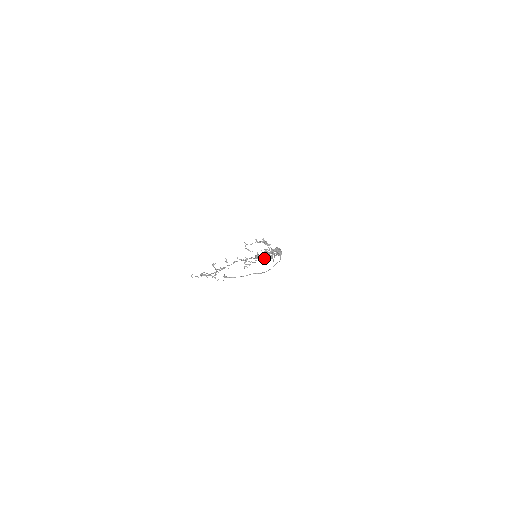
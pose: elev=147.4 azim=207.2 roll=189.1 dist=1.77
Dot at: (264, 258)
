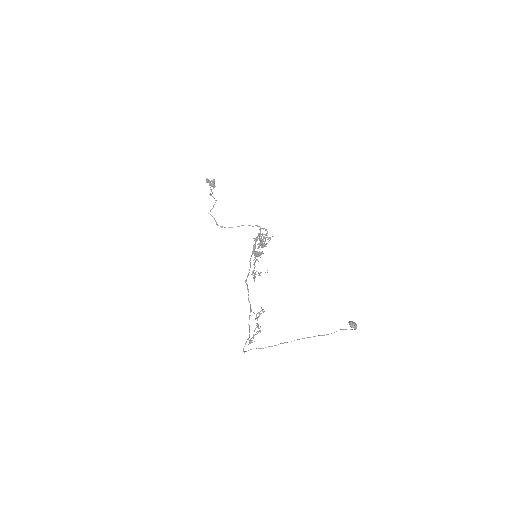
Dot at: (262, 252)
